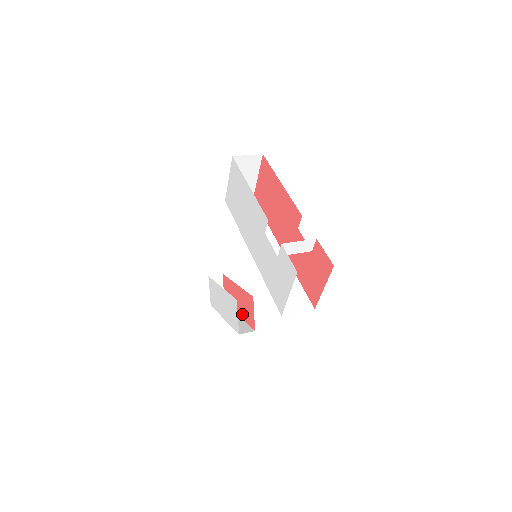
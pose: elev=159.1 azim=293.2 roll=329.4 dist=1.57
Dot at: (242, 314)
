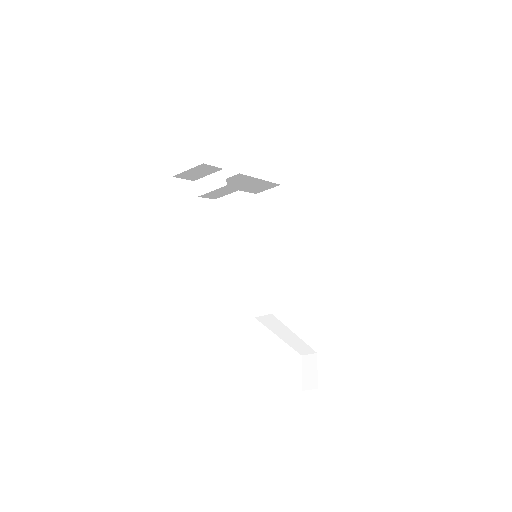
Dot at: occluded
